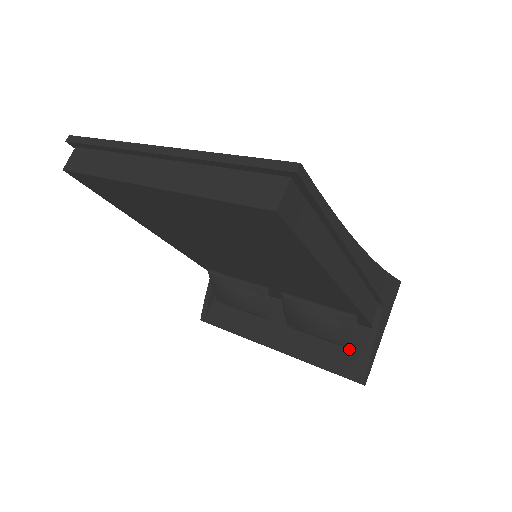
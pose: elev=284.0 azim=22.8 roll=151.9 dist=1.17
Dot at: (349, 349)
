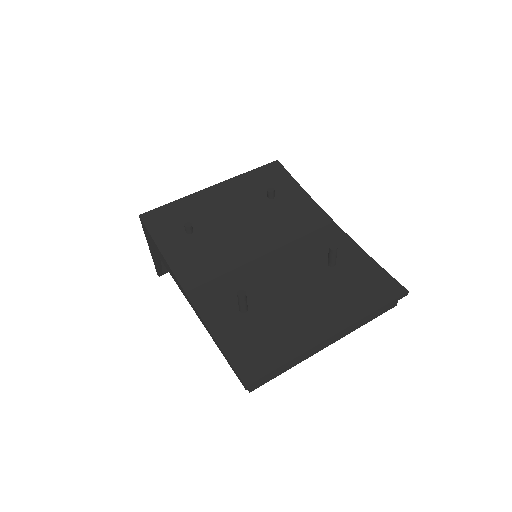
Dot at: occluded
